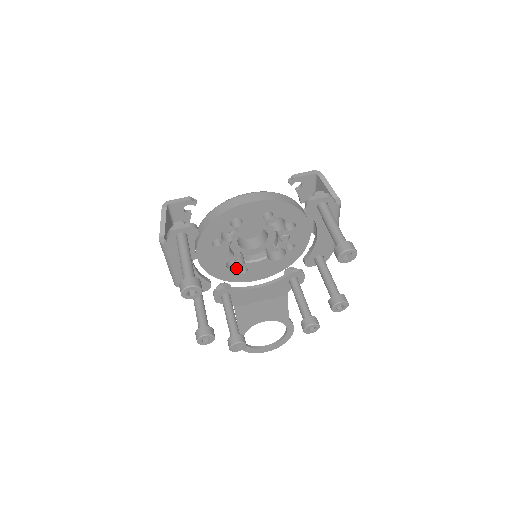
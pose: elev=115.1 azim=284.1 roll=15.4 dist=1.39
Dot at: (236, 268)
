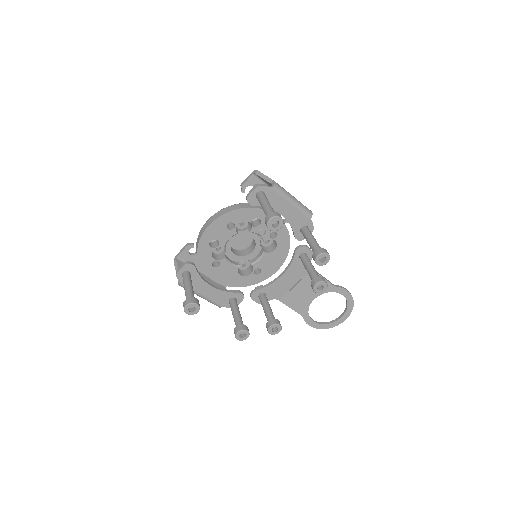
Dot at: (251, 272)
